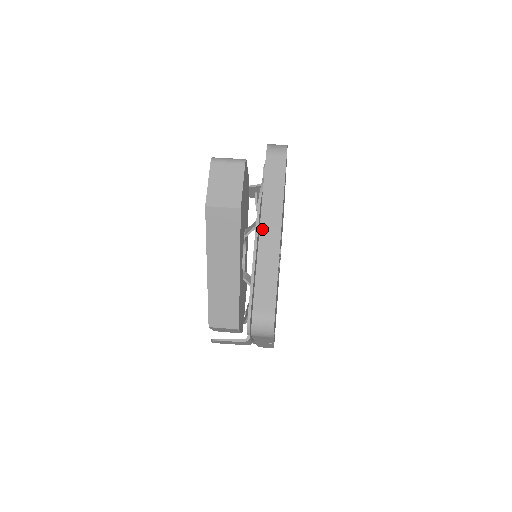
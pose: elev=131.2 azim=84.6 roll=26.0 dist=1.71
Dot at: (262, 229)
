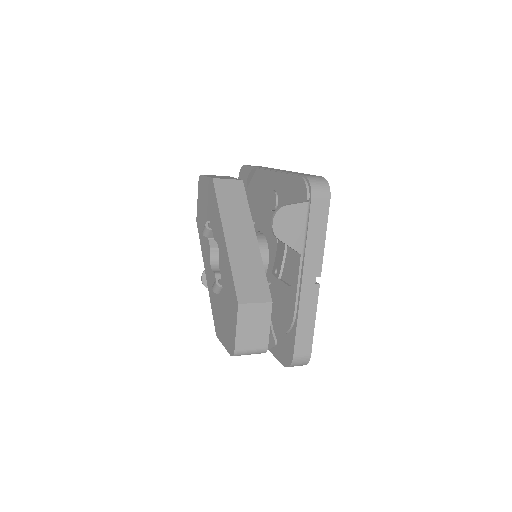
Dot at: (272, 169)
